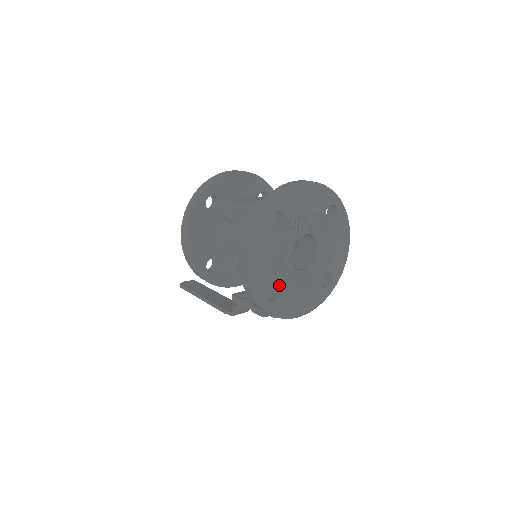
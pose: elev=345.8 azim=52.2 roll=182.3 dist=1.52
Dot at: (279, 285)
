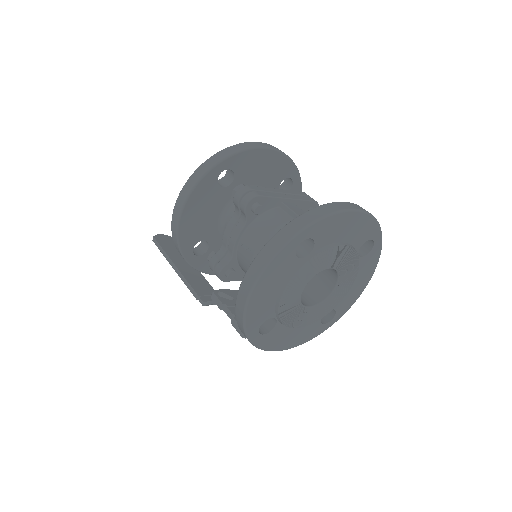
Dot at: (277, 317)
